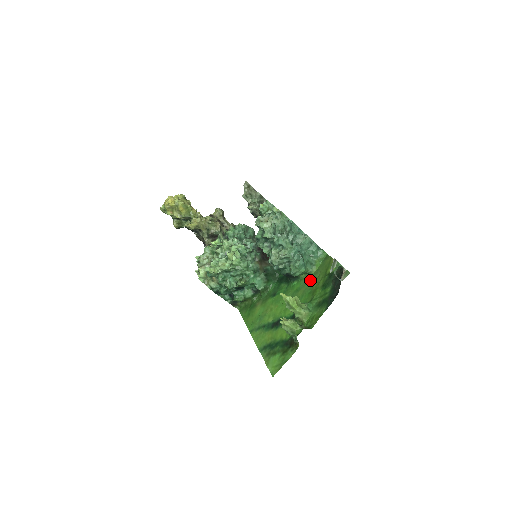
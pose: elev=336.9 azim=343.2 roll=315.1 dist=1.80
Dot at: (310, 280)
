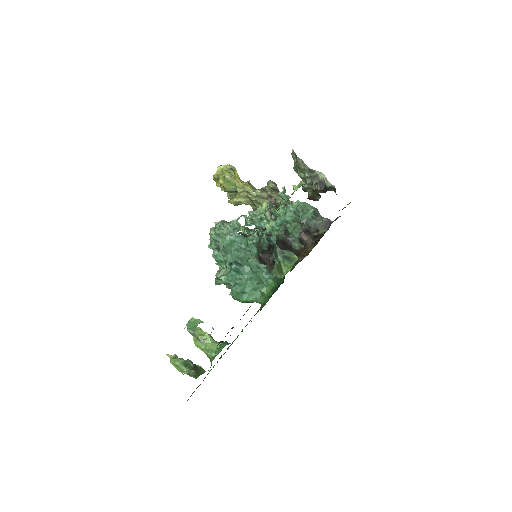
Dot at: occluded
